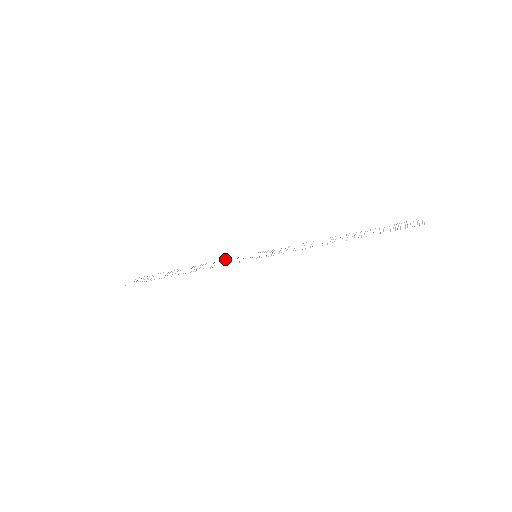
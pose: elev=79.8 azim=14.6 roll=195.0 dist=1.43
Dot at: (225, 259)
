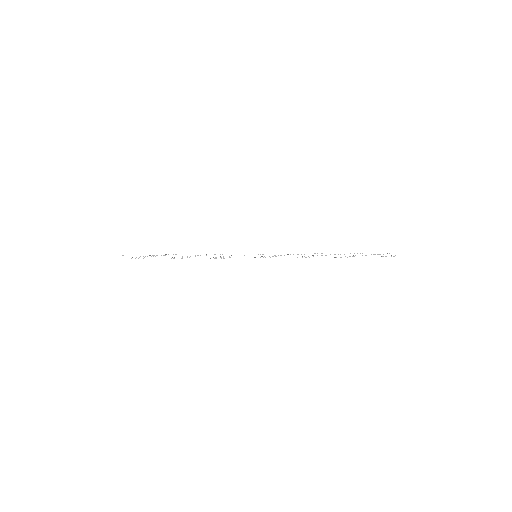
Dot at: (220, 254)
